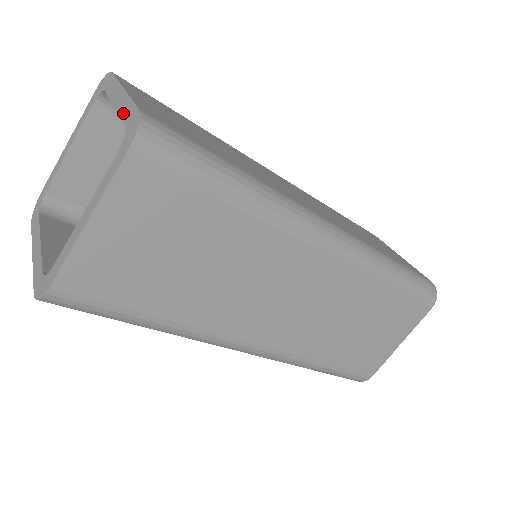
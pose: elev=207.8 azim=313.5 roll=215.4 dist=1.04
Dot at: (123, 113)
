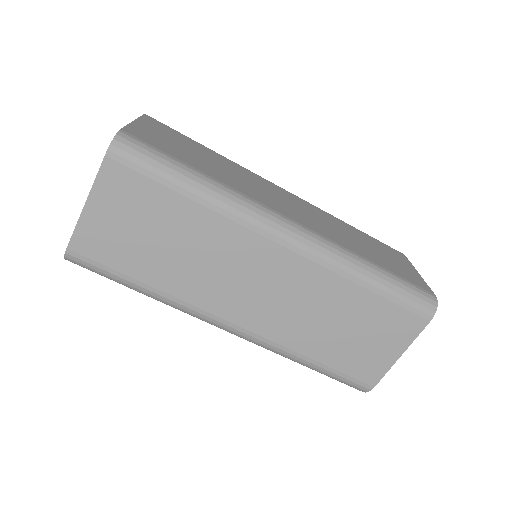
Dot at: occluded
